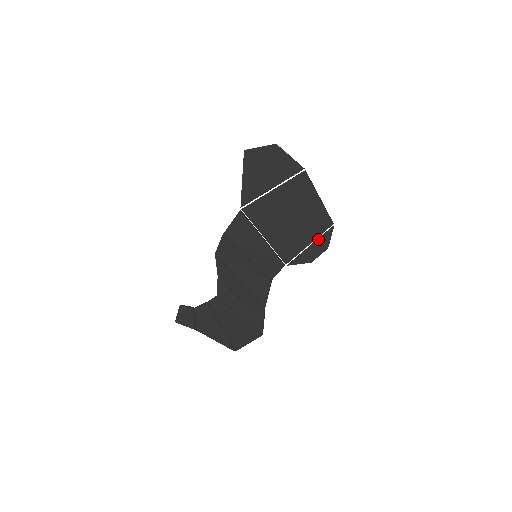
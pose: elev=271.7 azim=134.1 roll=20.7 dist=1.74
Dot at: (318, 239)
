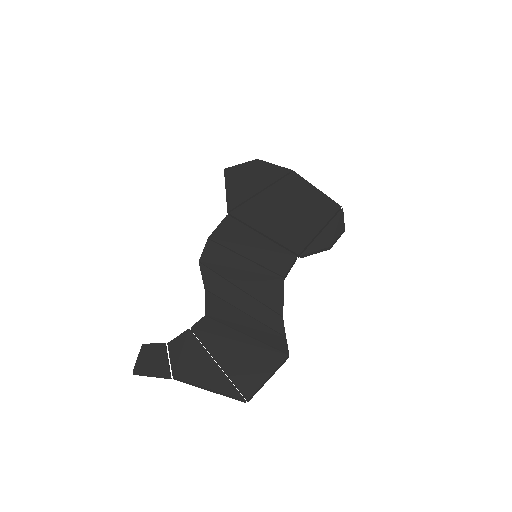
Dot at: (329, 222)
